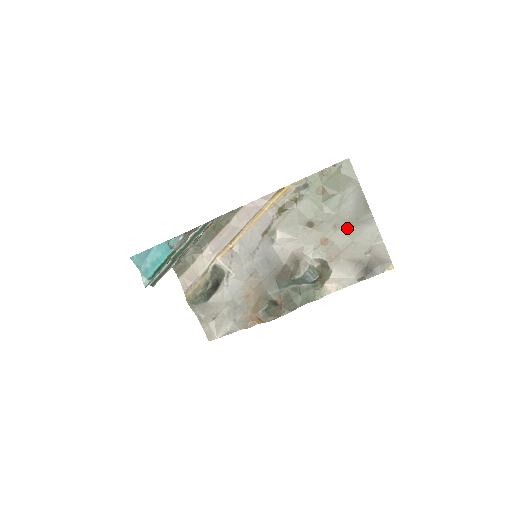
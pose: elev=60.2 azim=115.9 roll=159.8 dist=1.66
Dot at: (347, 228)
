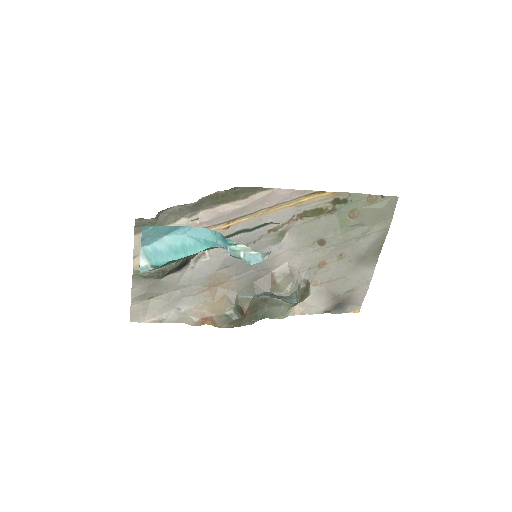
Dot at: (350, 262)
